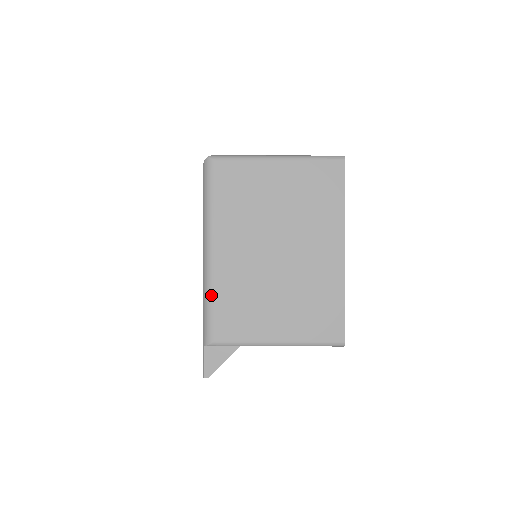
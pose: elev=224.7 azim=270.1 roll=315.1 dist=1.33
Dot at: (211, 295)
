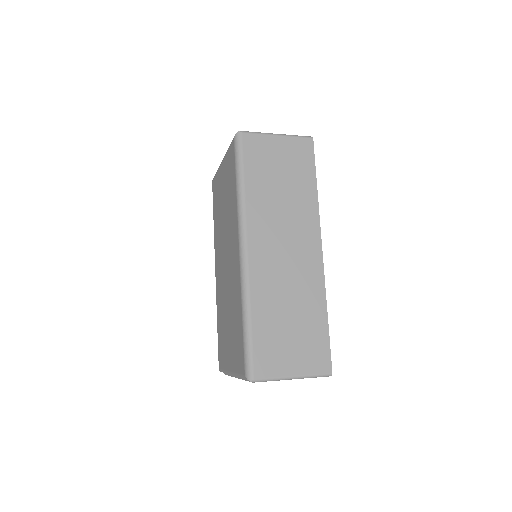
Dot at: occluded
